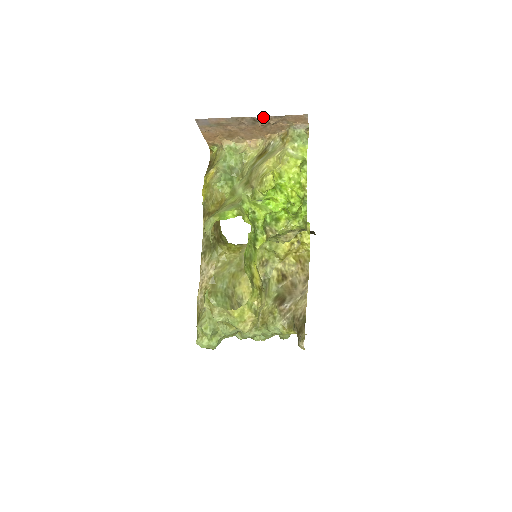
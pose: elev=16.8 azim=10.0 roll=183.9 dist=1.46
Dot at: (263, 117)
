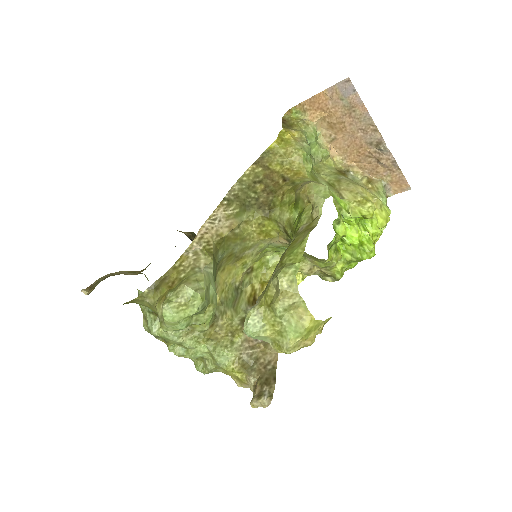
Dot at: (389, 150)
